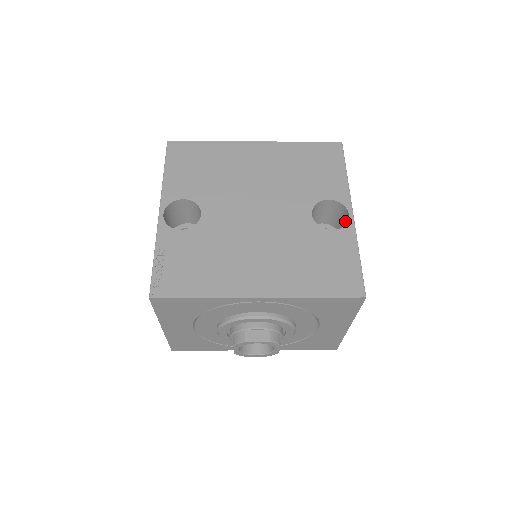
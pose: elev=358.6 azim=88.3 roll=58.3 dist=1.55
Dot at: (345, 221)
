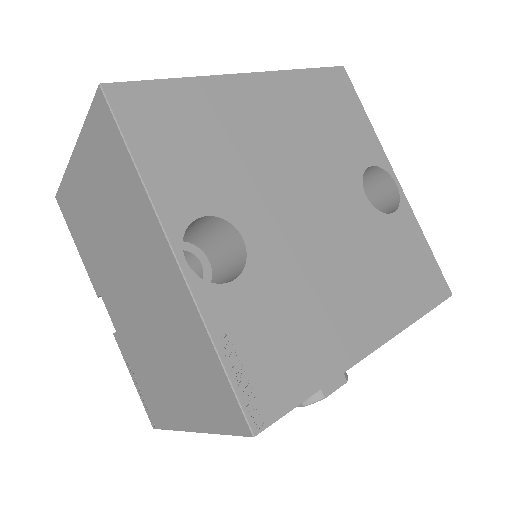
Dot at: (380, 190)
